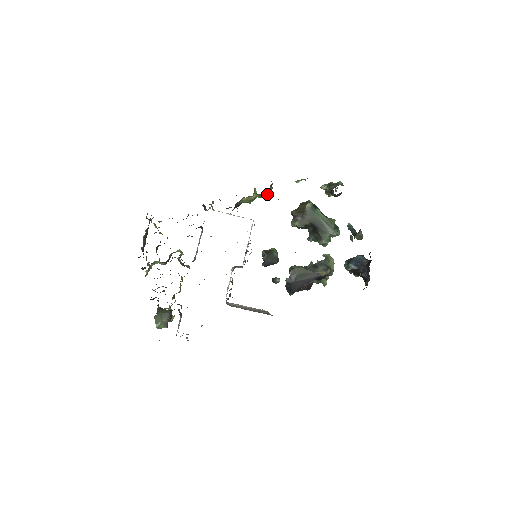
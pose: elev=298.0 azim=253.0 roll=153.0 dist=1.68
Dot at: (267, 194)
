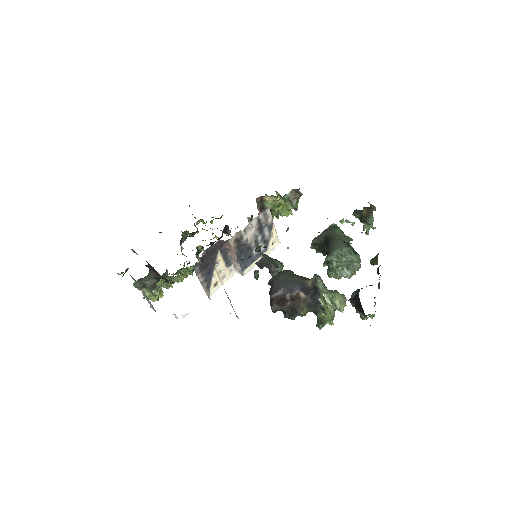
Dot at: (289, 197)
